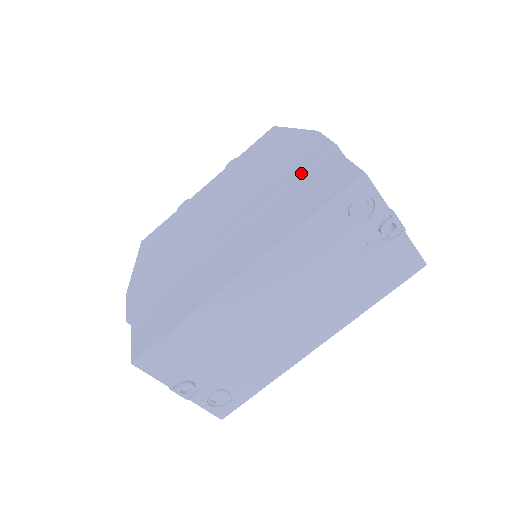
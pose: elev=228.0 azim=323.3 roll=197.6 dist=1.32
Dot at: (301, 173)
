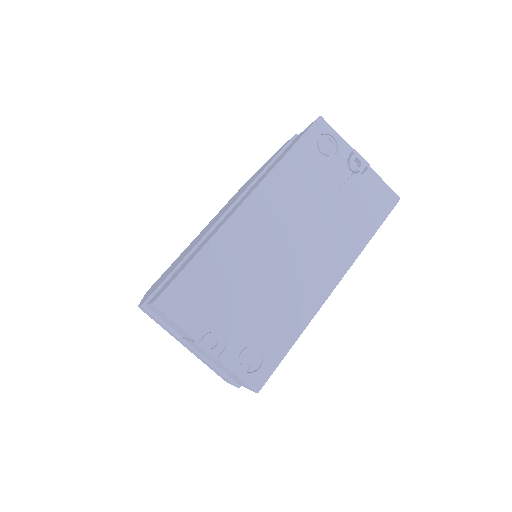
Dot at: (275, 156)
